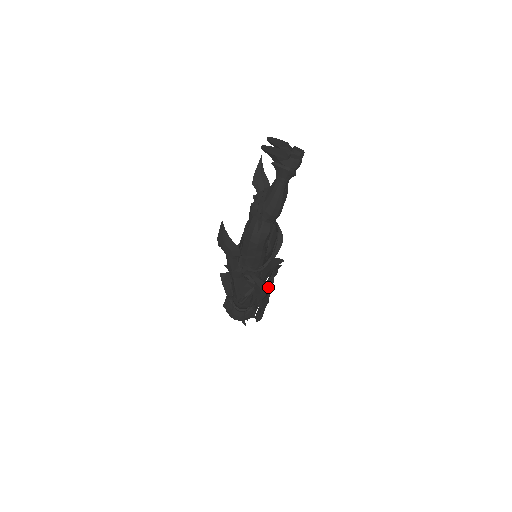
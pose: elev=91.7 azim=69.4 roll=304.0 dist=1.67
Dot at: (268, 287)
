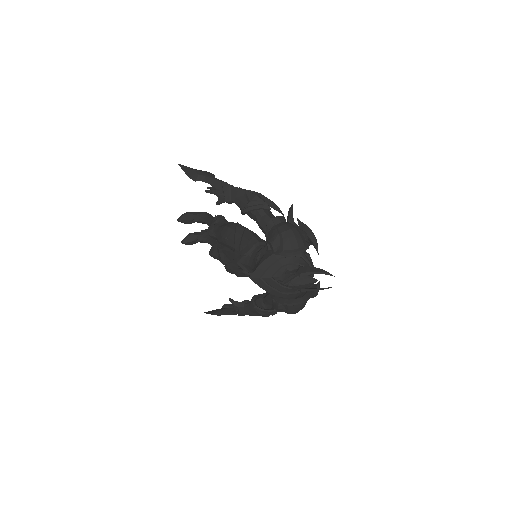
Dot at: occluded
